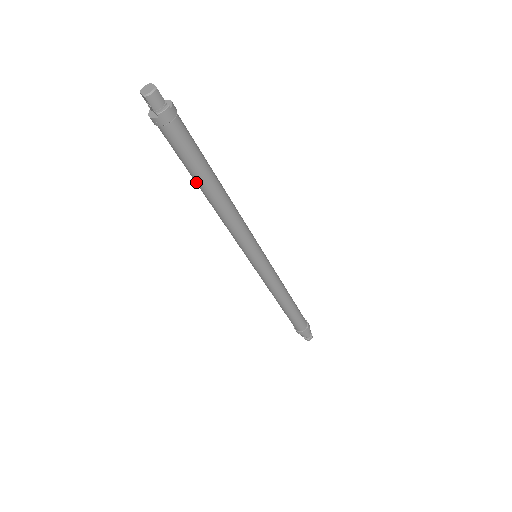
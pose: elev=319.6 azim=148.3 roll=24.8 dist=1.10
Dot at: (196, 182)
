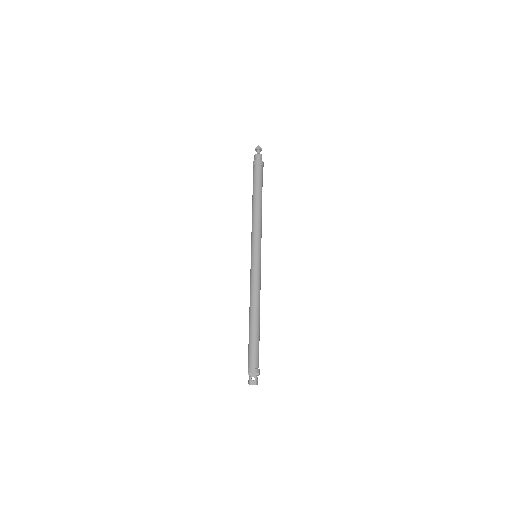
Dot at: occluded
